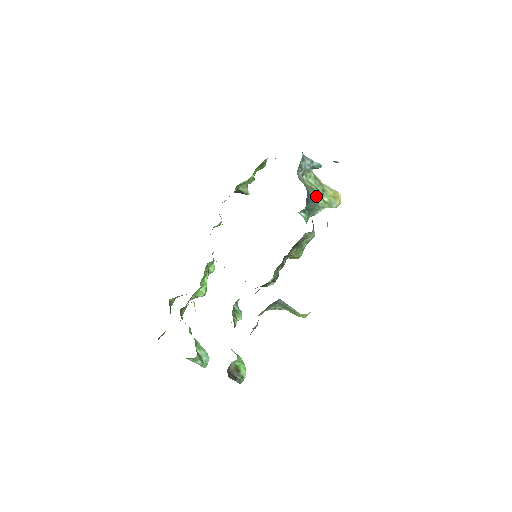
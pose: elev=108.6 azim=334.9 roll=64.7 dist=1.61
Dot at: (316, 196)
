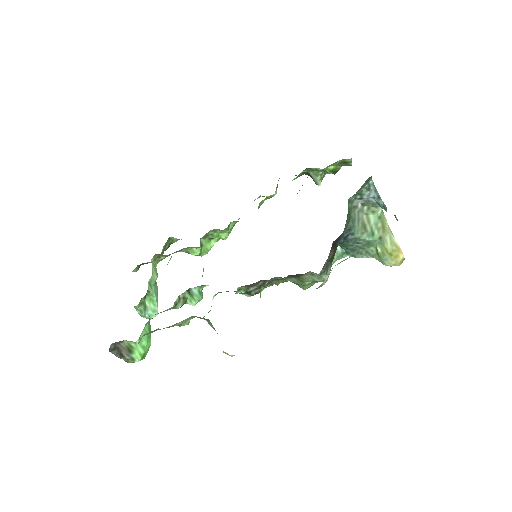
Dot at: (364, 239)
